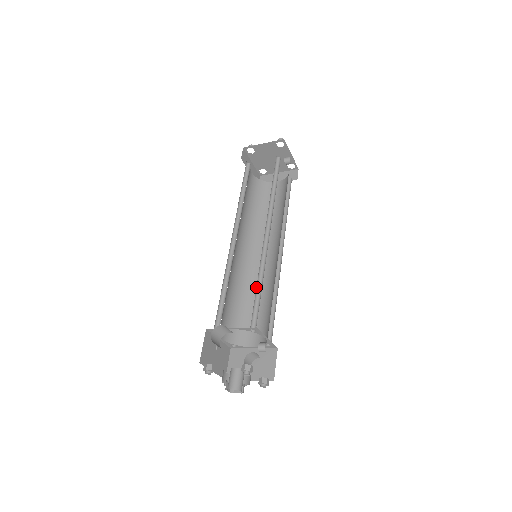
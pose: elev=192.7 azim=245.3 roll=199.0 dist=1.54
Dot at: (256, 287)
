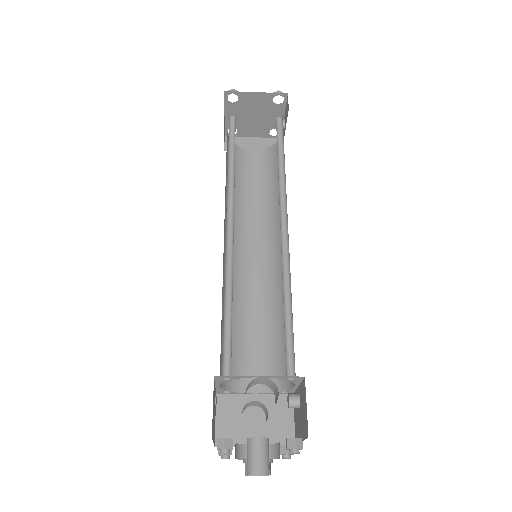
Dot at: occluded
